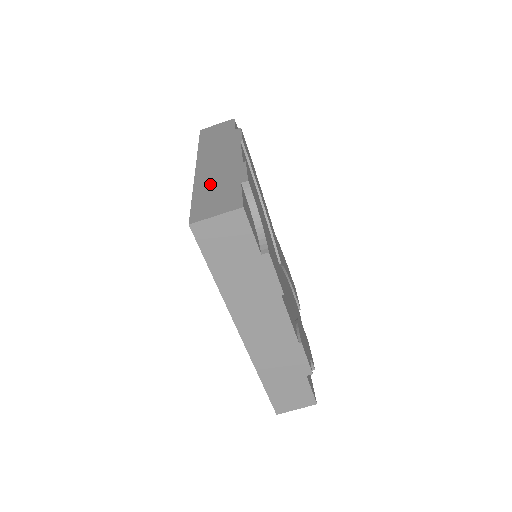
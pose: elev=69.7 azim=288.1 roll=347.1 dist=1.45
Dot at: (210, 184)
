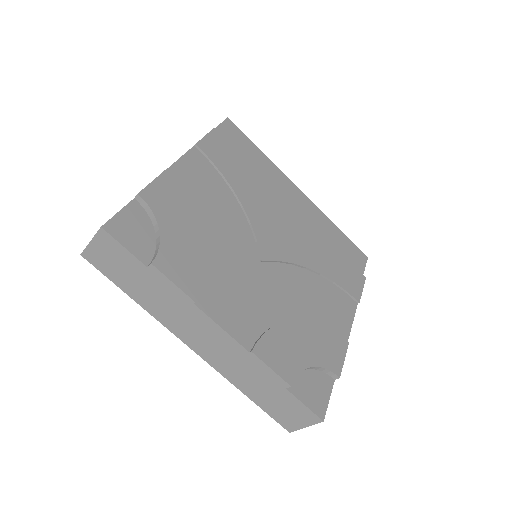
Dot at: occluded
